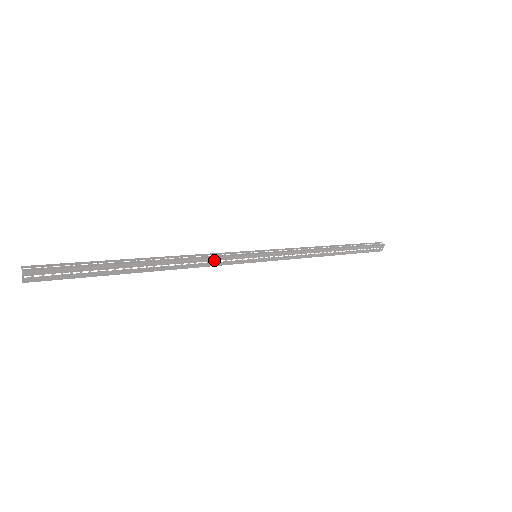
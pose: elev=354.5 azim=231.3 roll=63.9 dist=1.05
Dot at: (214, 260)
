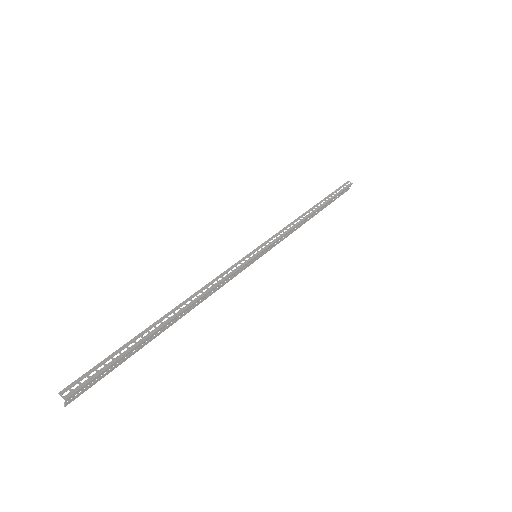
Dot at: (224, 282)
